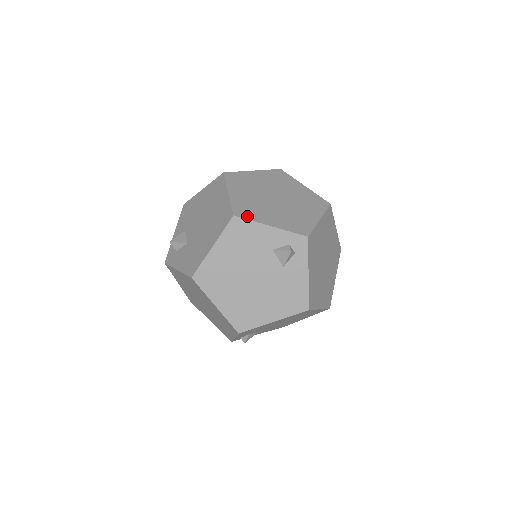
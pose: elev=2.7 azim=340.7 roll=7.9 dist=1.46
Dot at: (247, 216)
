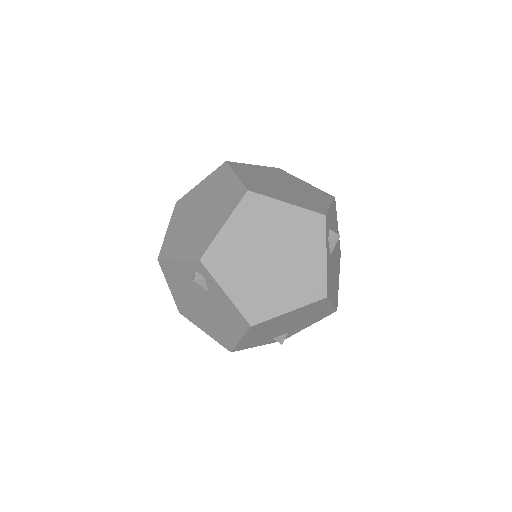
Dot at: (166, 255)
